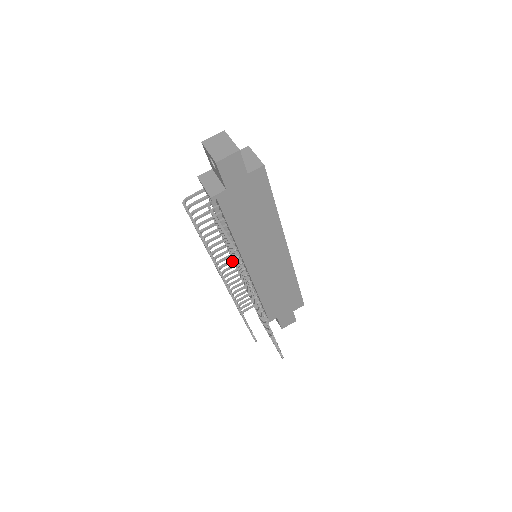
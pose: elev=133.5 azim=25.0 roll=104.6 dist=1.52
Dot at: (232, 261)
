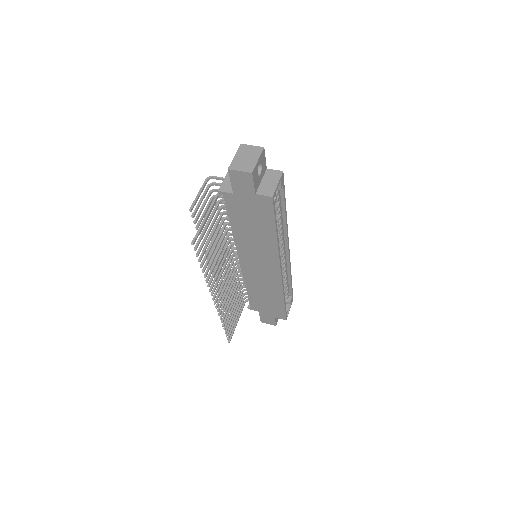
Dot at: occluded
